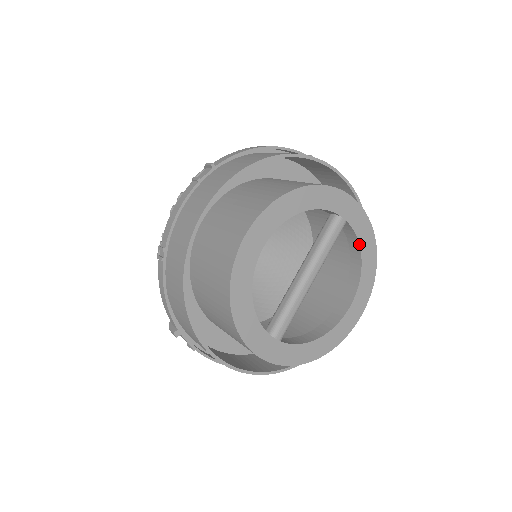
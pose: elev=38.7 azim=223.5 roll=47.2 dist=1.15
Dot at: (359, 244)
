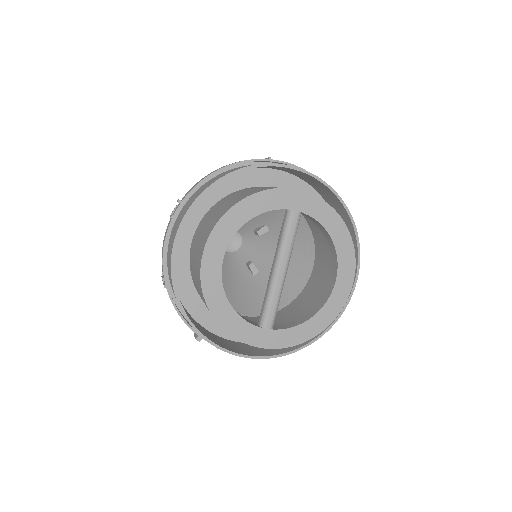
Dot at: (323, 226)
